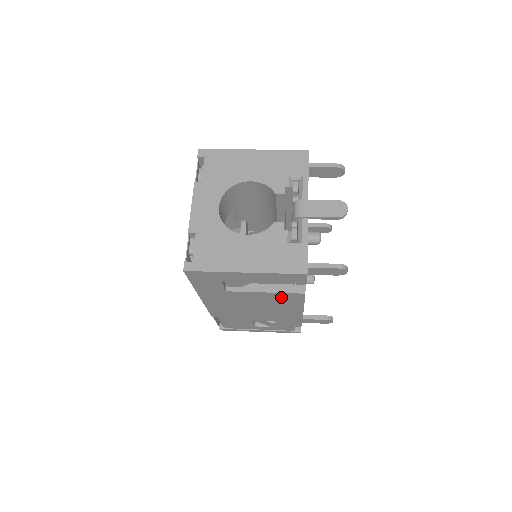
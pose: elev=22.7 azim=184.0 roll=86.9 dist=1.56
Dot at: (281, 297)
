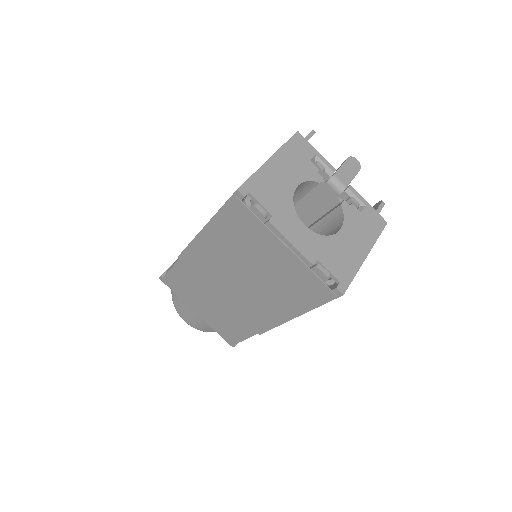
Dot at: occluded
